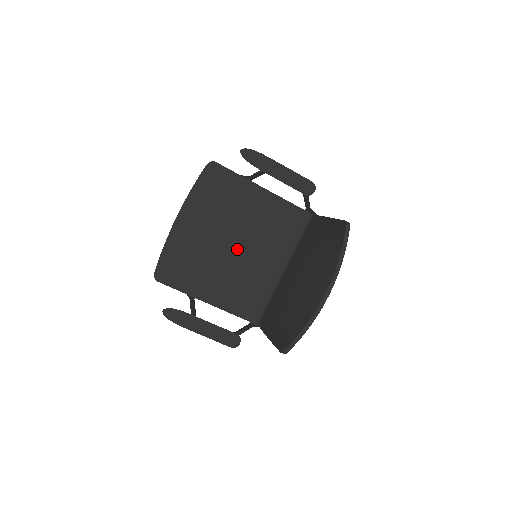
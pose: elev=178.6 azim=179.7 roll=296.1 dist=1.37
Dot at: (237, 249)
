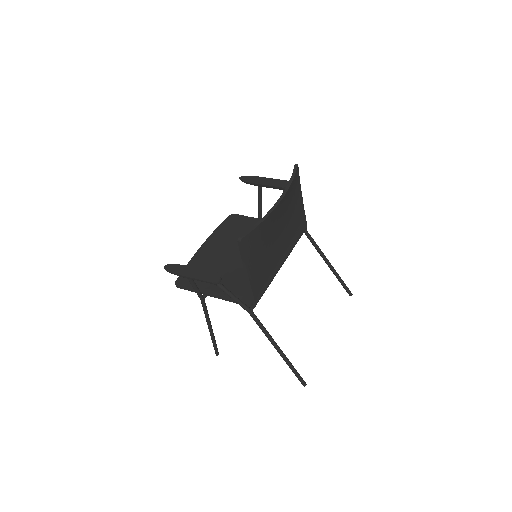
Dot at: occluded
